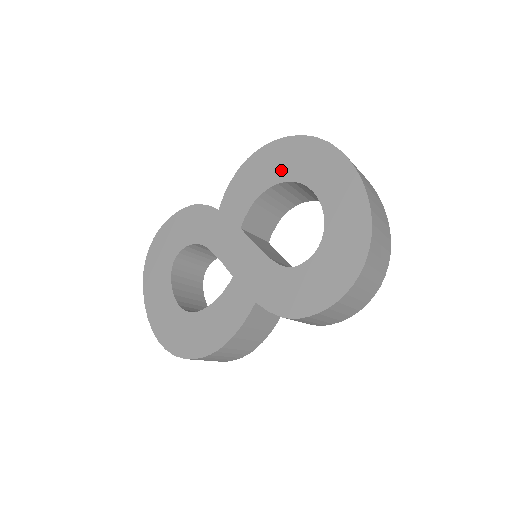
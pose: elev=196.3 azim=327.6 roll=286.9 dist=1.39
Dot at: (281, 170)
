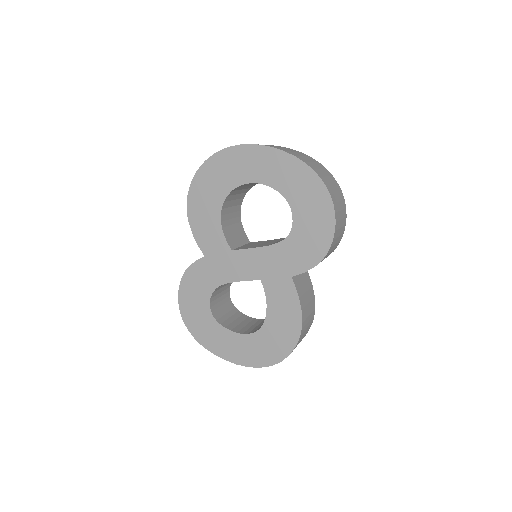
Dot at: (216, 193)
